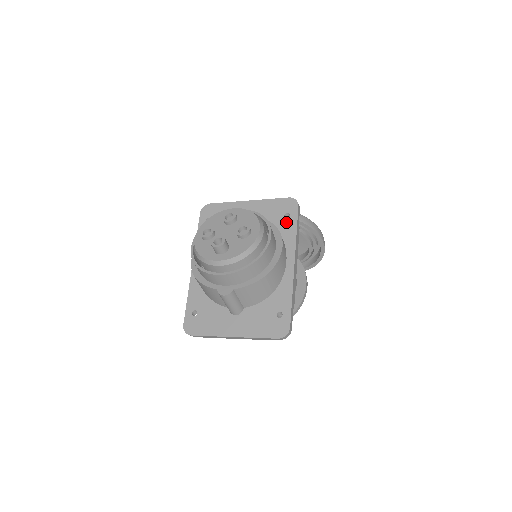
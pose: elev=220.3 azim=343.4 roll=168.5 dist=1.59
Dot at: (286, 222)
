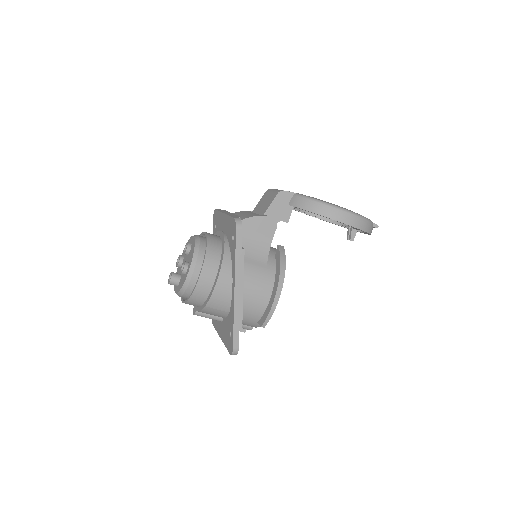
Dot at: (232, 245)
